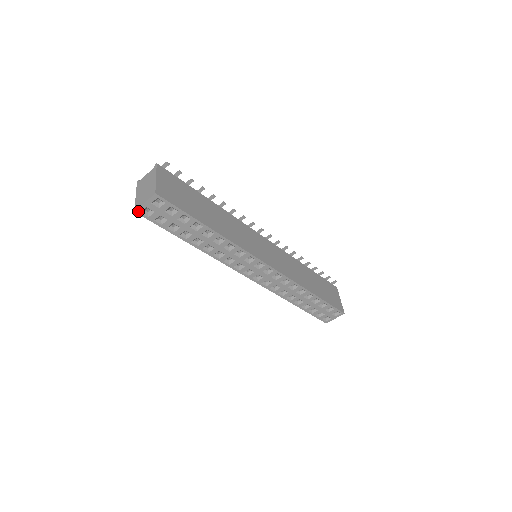
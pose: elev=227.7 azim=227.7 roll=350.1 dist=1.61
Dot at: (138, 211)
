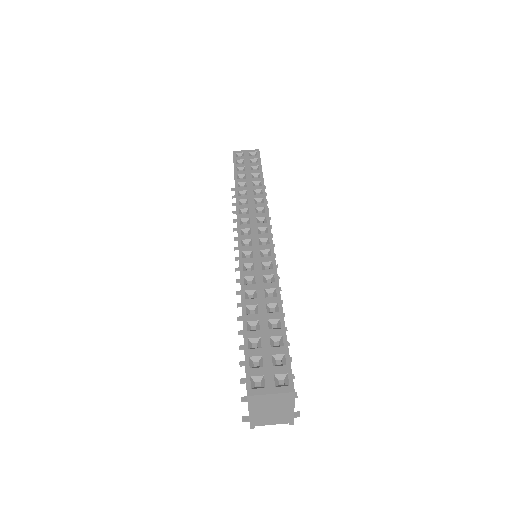
Dot at: (235, 152)
